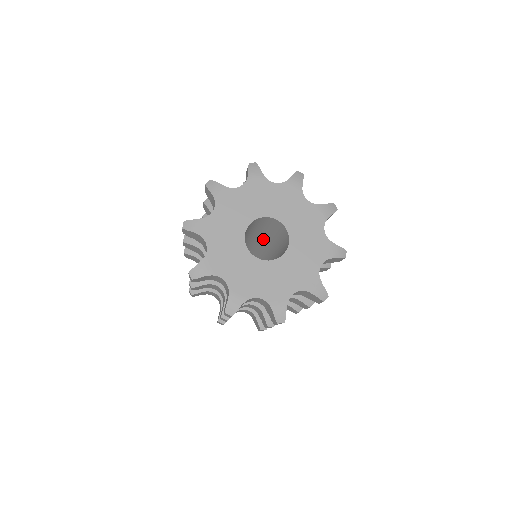
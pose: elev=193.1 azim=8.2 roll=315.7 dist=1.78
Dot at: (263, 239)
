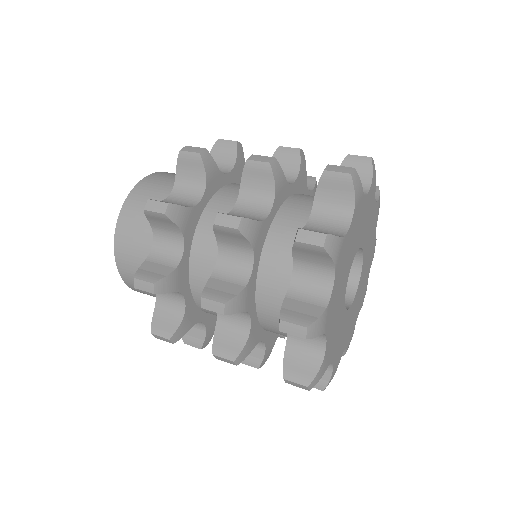
Dot at: occluded
